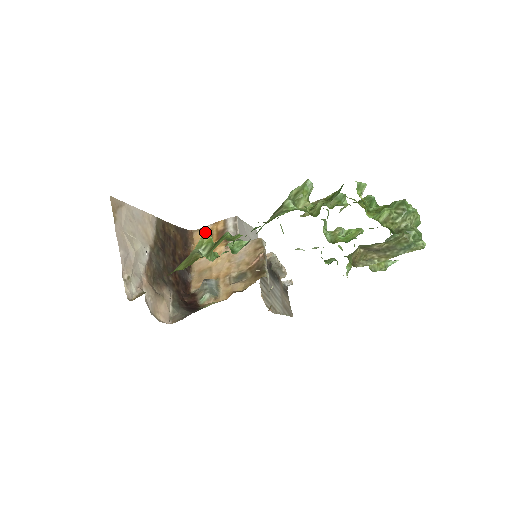
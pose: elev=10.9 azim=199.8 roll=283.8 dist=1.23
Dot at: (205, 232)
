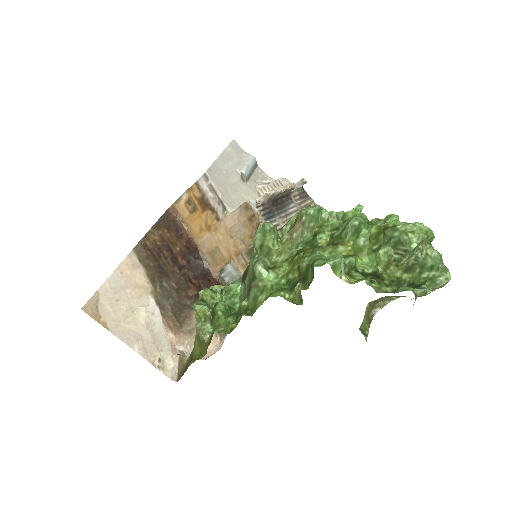
Dot at: (185, 202)
